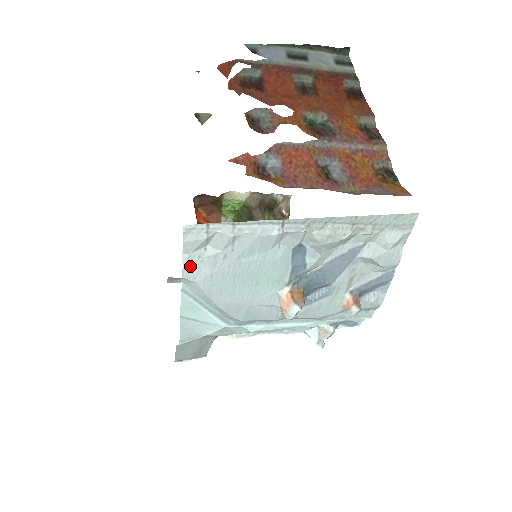
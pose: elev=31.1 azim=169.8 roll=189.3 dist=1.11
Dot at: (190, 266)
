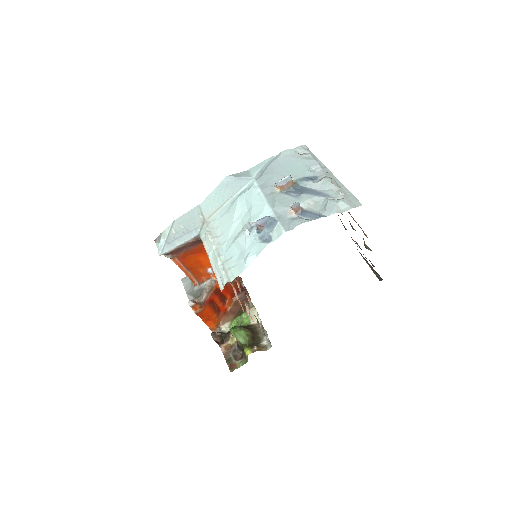
Dot at: (289, 151)
